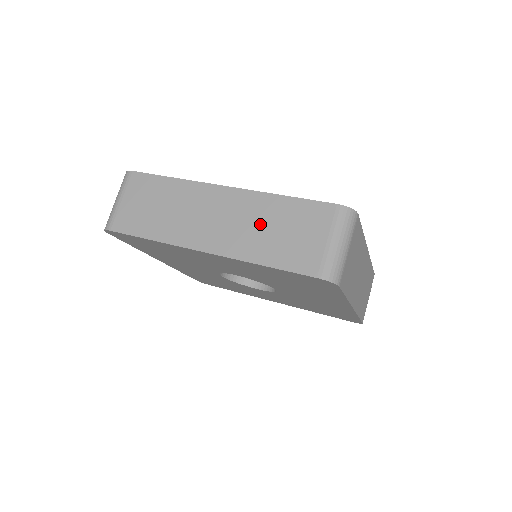
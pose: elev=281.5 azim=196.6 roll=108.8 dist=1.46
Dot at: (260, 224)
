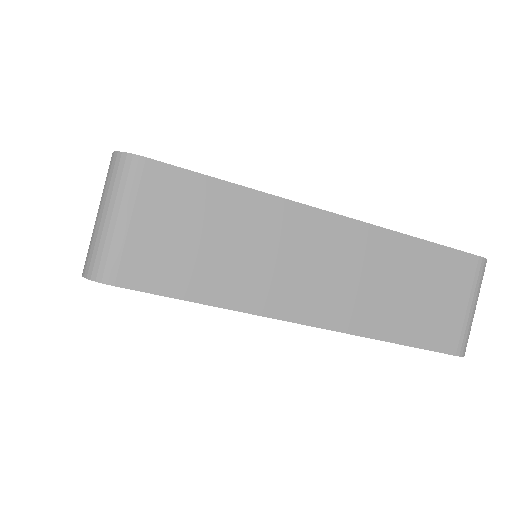
Dot at: (388, 281)
